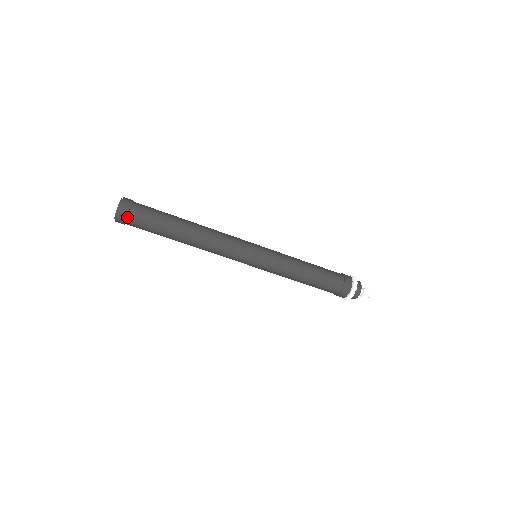
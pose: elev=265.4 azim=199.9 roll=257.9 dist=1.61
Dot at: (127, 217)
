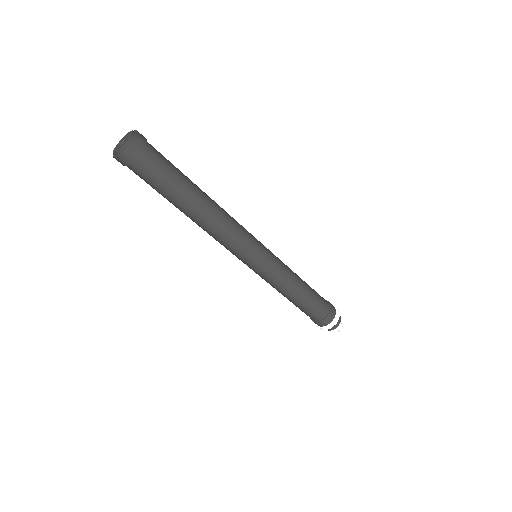
Dot at: (132, 161)
